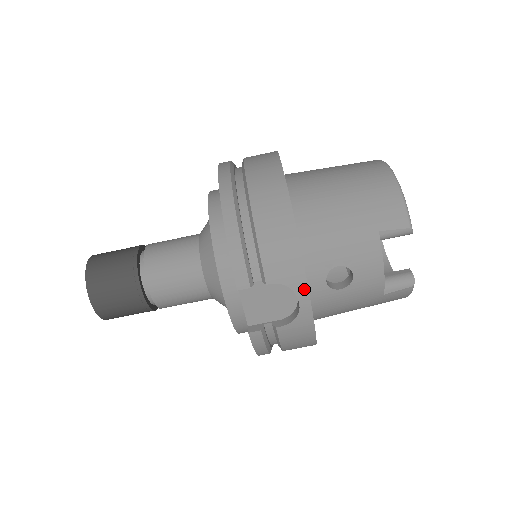
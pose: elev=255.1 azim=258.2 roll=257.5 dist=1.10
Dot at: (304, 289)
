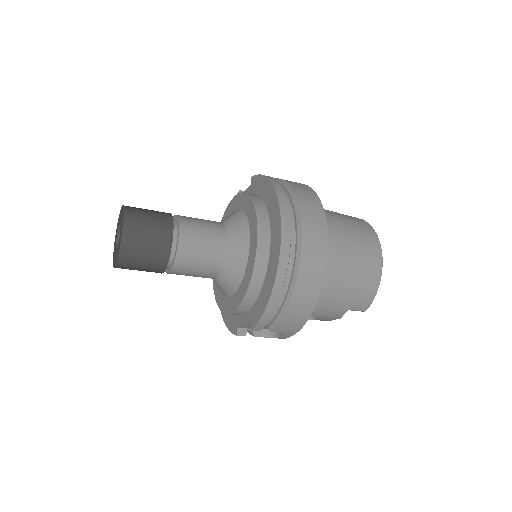
Dot at: (289, 336)
